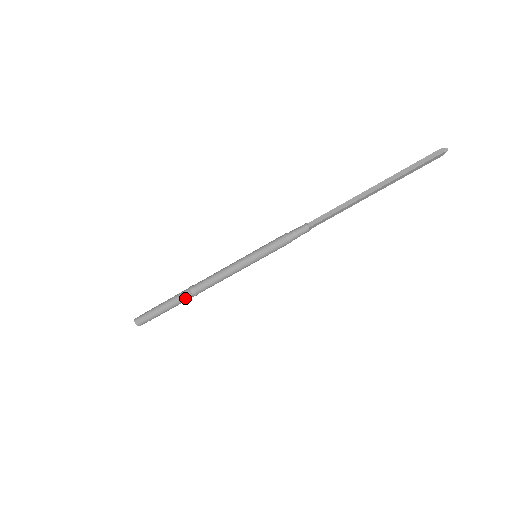
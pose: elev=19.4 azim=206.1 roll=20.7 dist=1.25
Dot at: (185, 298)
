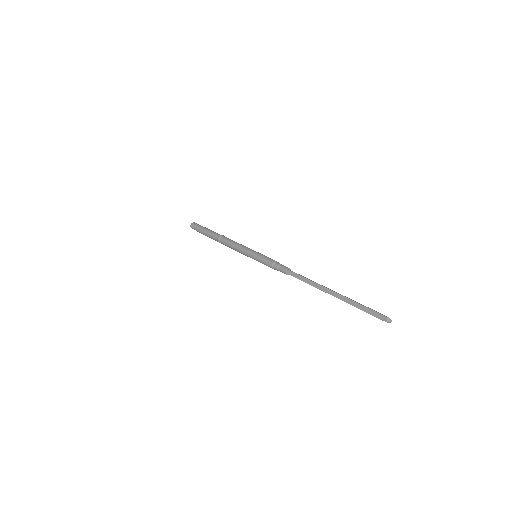
Dot at: (215, 239)
